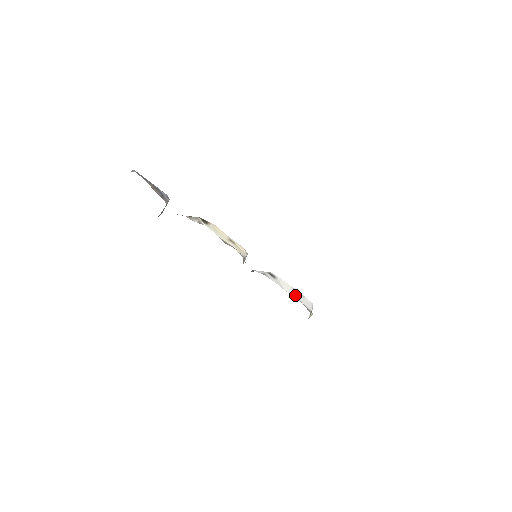
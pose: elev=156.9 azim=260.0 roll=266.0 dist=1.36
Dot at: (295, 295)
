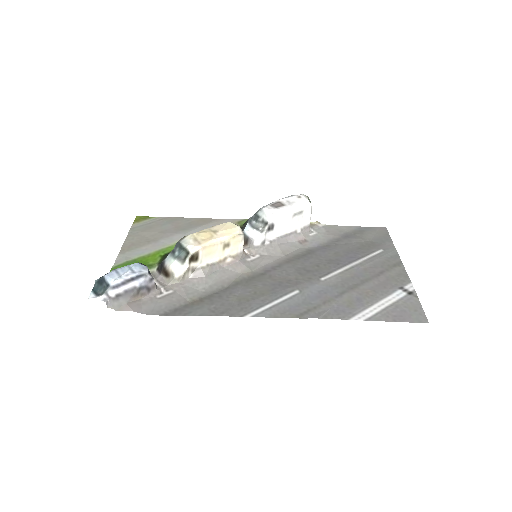
Dot at: (294, 225)
